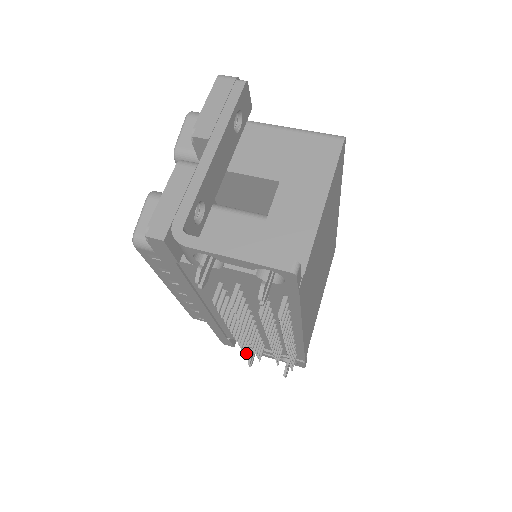
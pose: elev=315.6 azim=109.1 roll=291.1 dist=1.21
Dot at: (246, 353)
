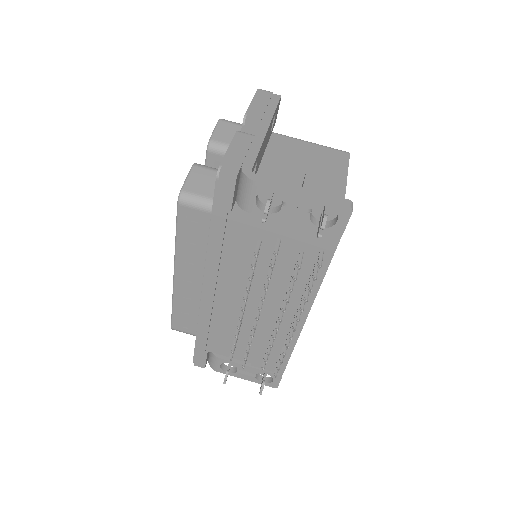
Dot at: occluded
